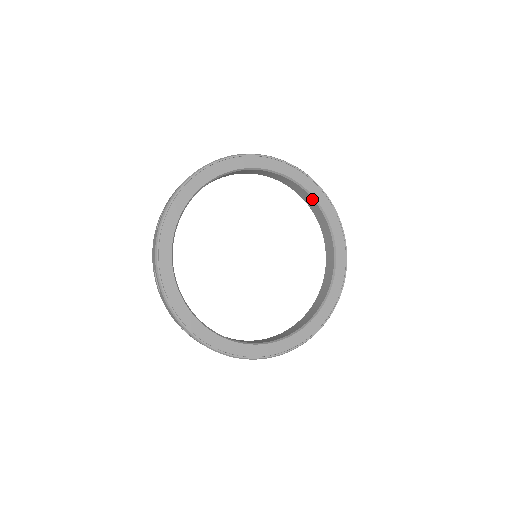
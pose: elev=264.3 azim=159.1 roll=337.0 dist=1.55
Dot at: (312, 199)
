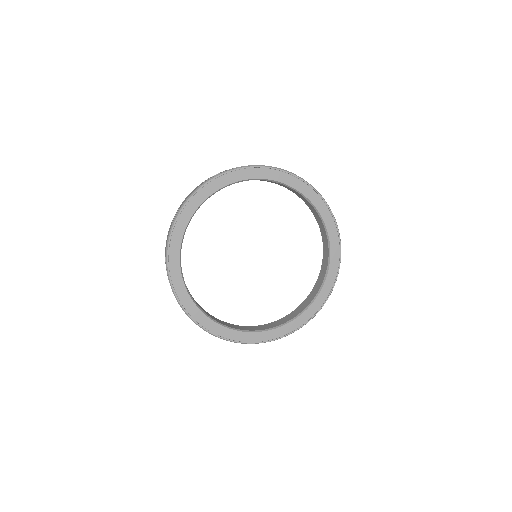
Dot at: (317, 212)
